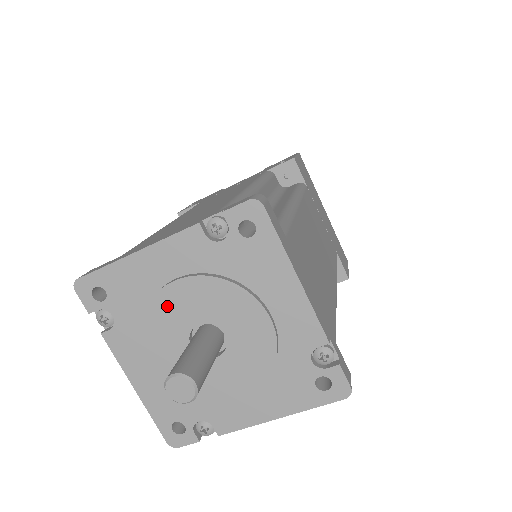
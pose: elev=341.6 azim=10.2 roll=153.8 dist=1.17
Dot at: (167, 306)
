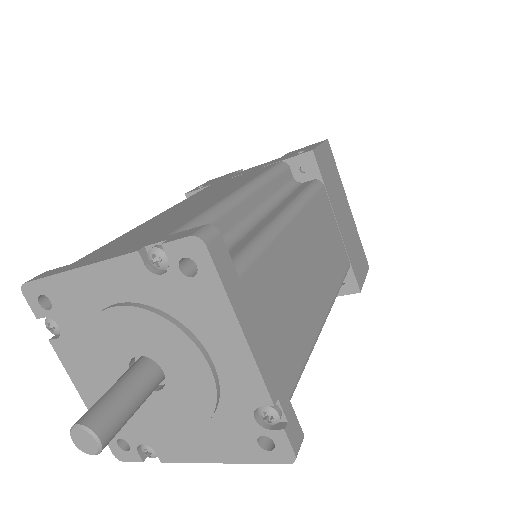
Dot at: (107, 330)
